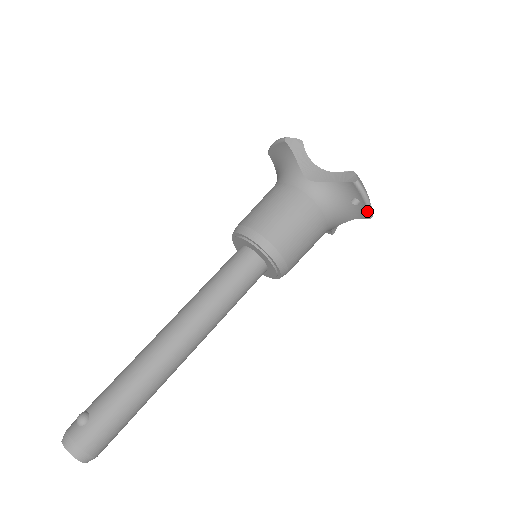
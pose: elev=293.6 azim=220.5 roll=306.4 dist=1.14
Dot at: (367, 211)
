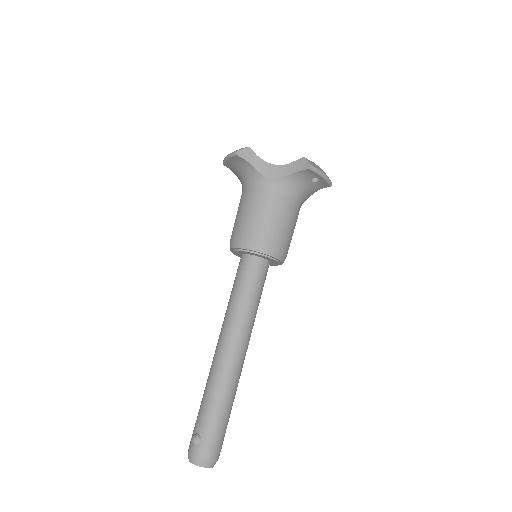
Dot at: (327, 183)
